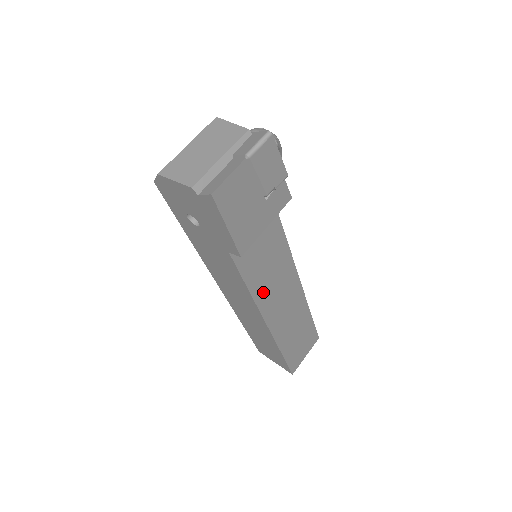
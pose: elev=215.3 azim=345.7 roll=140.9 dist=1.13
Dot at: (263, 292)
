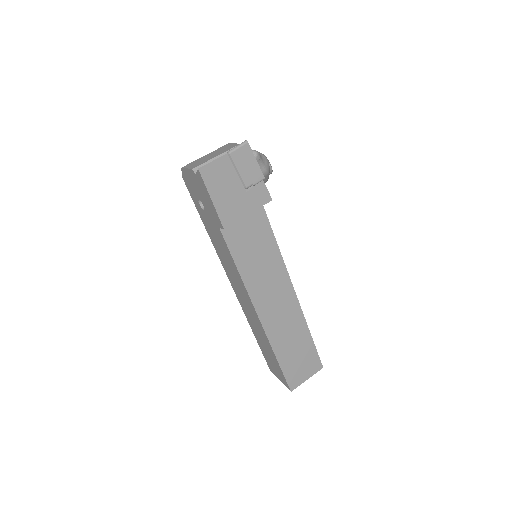
Dot at: (253, 280)
